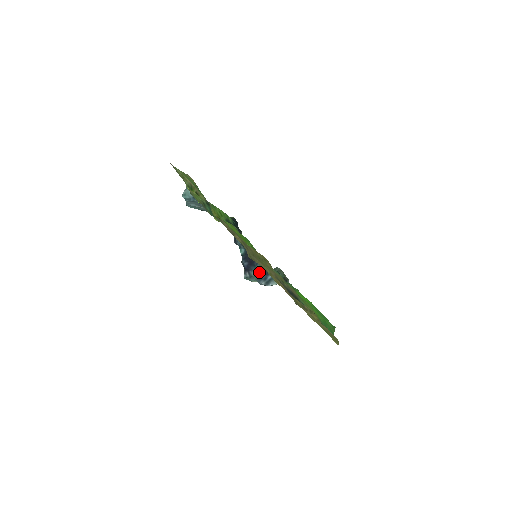
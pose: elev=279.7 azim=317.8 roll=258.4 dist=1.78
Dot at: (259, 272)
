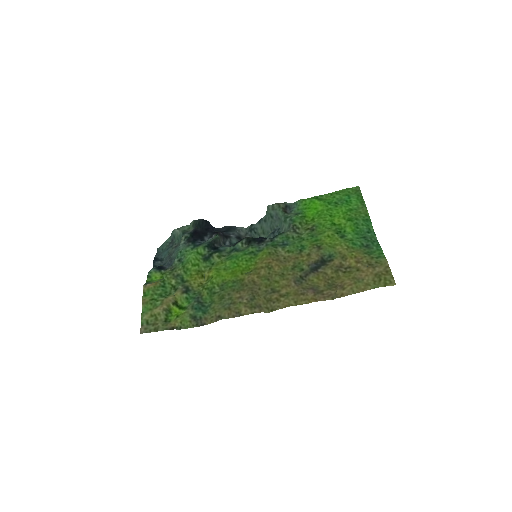
Dot at: occluded
